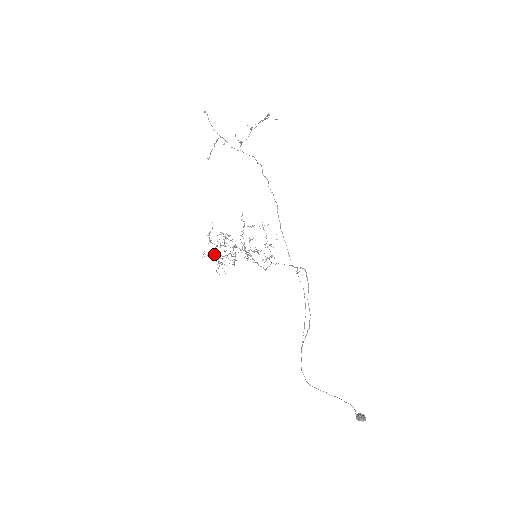
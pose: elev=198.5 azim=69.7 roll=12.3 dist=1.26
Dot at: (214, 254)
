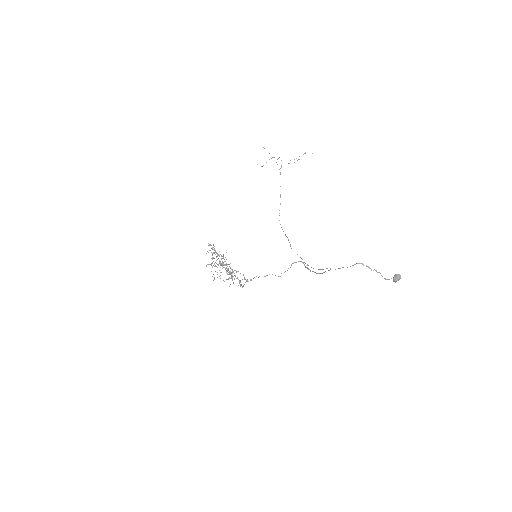
Dot at: (212, 258)
